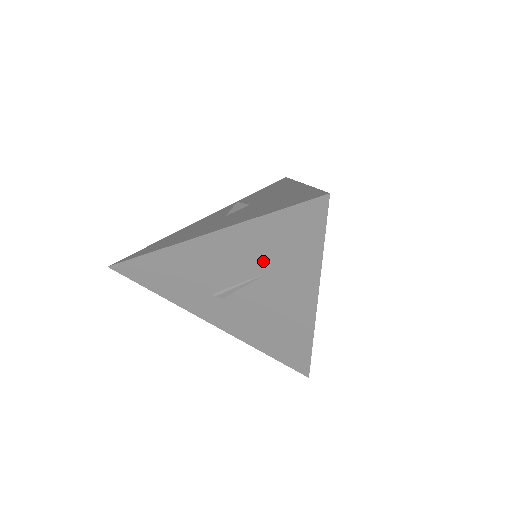
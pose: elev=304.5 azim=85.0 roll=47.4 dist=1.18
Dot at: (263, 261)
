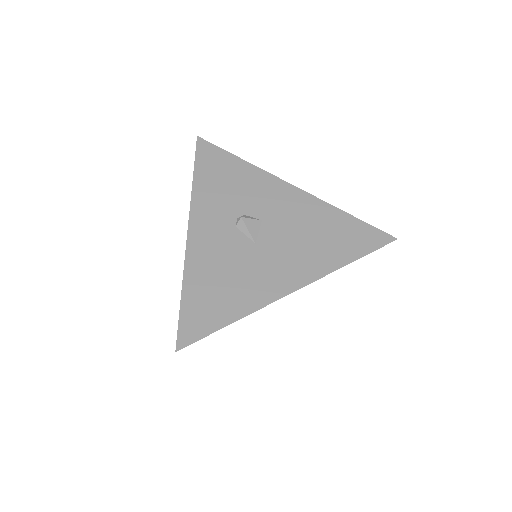
Dot at: occluded
